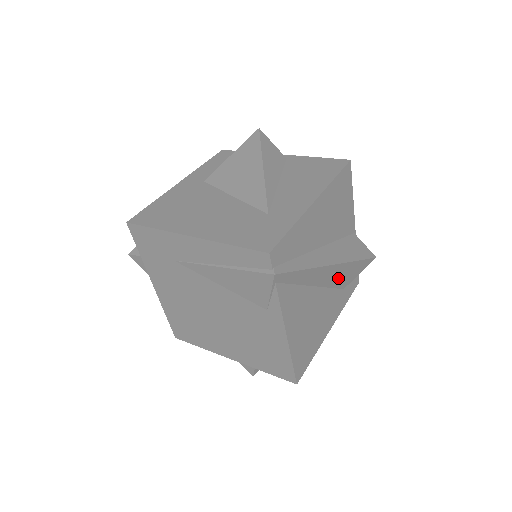
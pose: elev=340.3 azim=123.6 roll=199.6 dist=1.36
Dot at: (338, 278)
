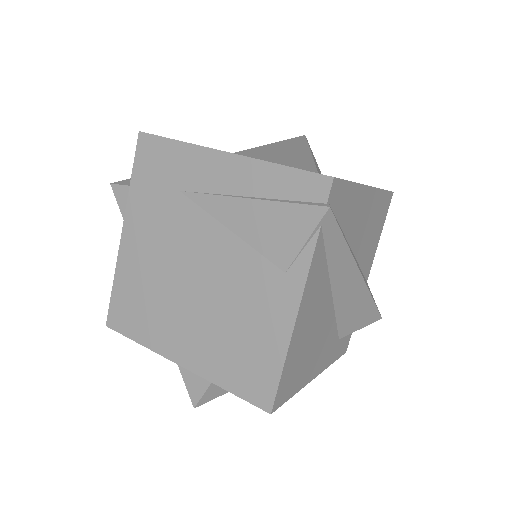
Dot at: (348, 309)
